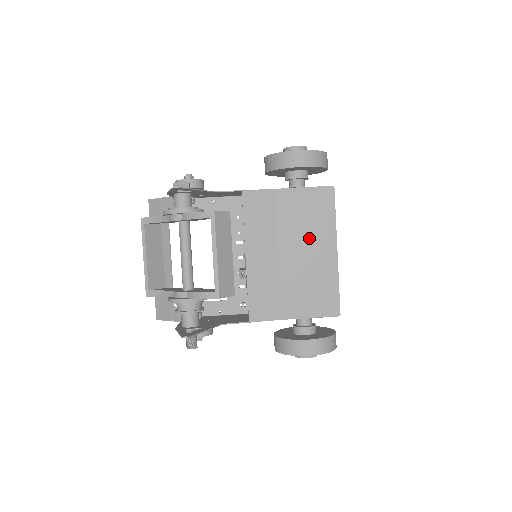
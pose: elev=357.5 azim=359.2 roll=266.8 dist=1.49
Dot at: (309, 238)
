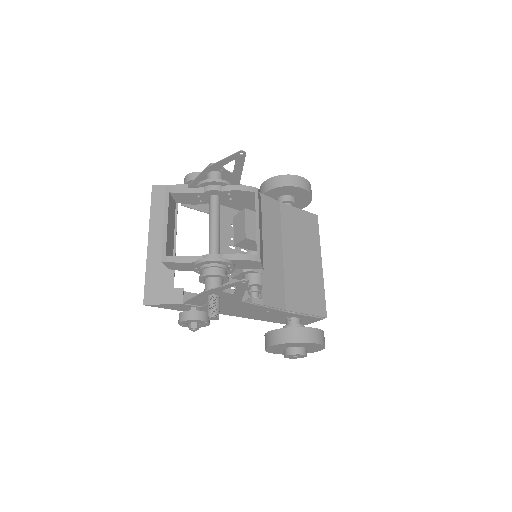
Dot at: (304, 247)
